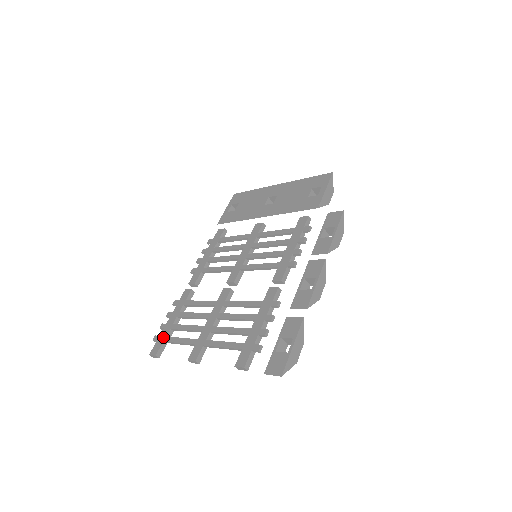
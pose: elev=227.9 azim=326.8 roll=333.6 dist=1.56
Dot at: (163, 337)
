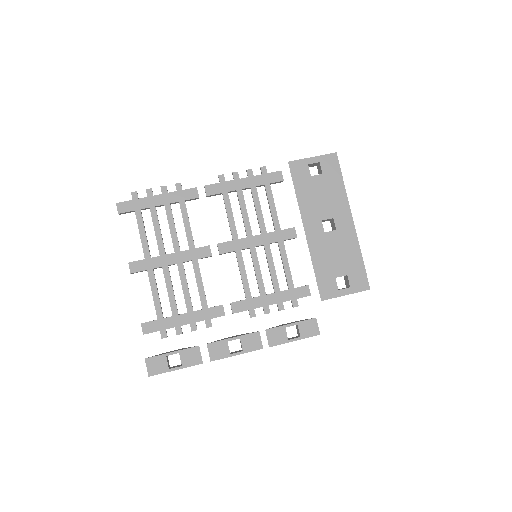
Dot at: (139, 206)
